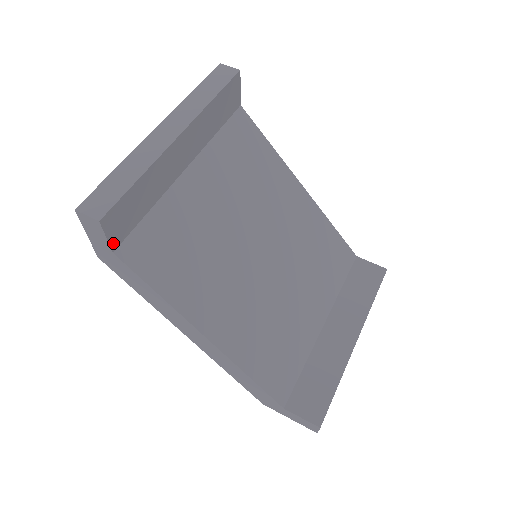
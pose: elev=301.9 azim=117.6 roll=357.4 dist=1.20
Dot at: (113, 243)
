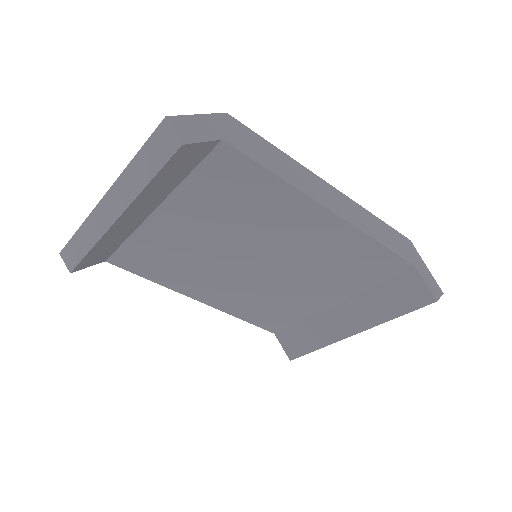
Dot at: (100, 262)
